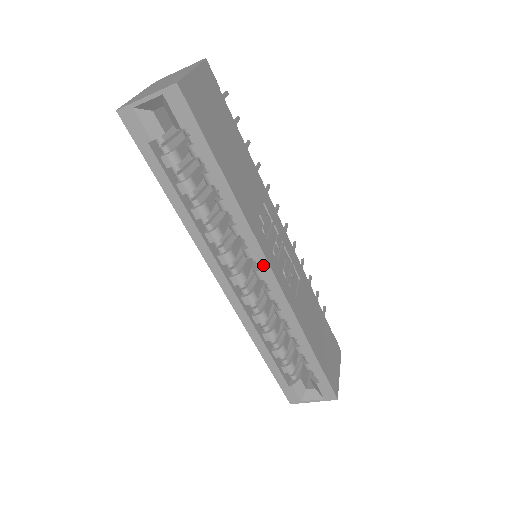
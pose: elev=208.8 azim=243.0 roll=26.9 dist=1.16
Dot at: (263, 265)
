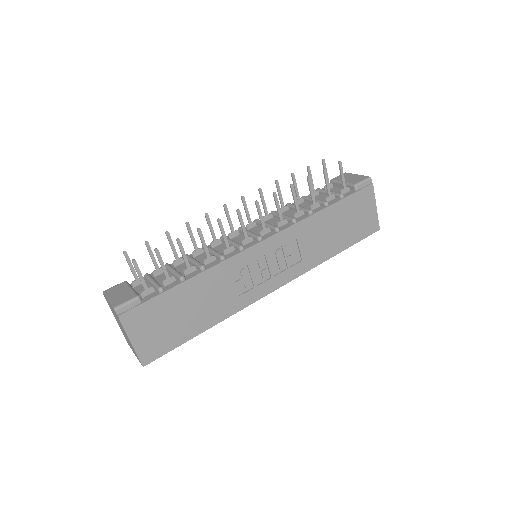
Dot at: (265, 293)
